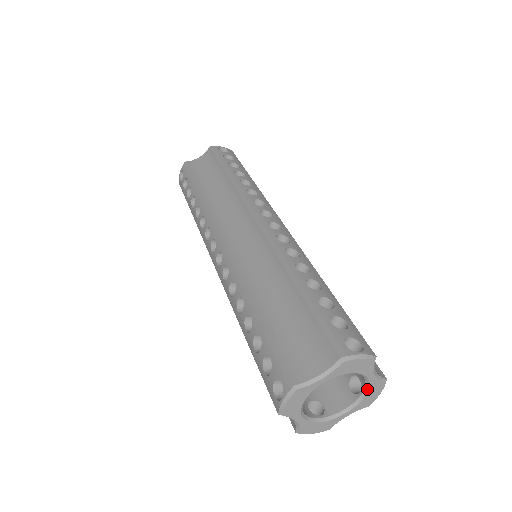
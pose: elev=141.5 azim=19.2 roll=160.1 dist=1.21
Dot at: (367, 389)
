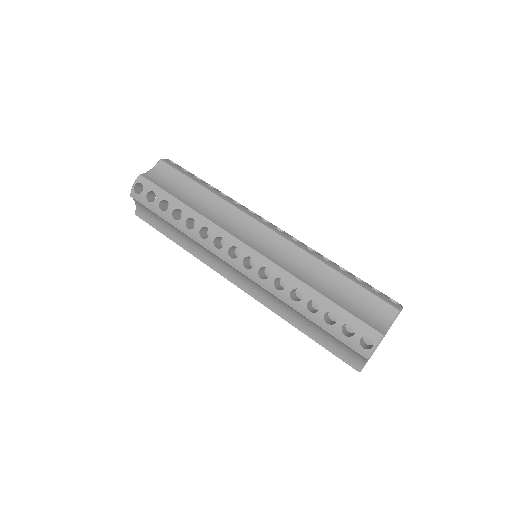
Dot at: occluded
